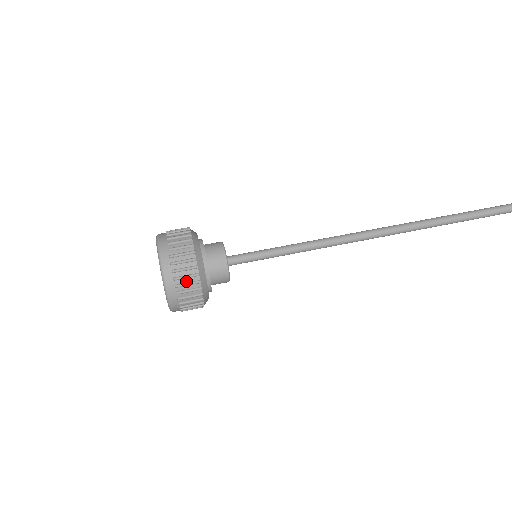
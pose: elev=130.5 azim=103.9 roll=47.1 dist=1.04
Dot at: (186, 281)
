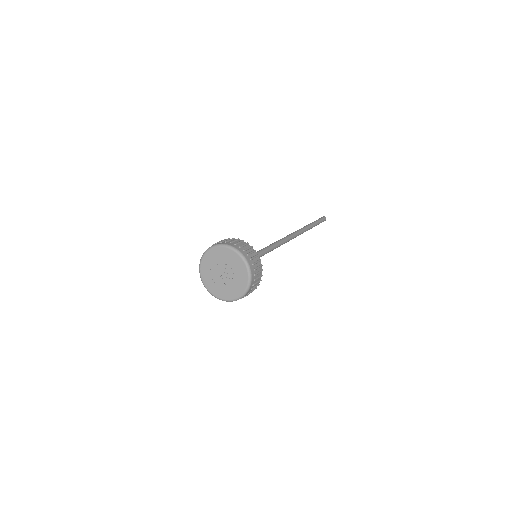
Dot at: (257, 265)
